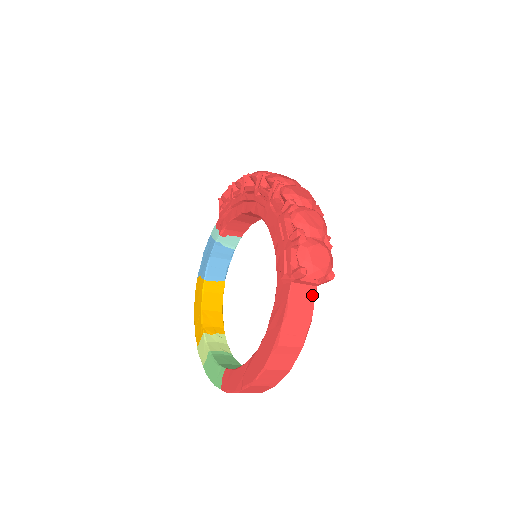
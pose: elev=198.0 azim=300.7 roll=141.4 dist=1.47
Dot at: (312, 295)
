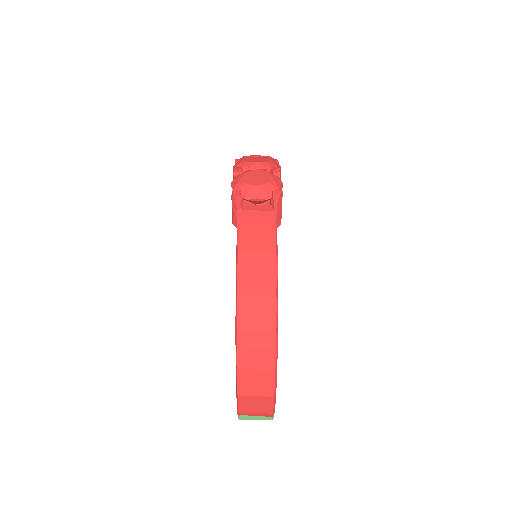
Dot at: (270, 228)
